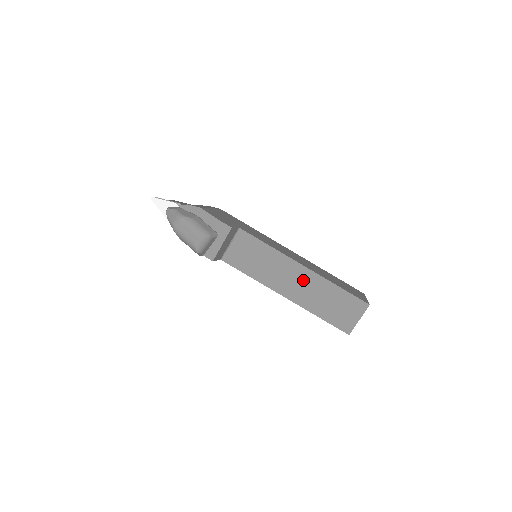
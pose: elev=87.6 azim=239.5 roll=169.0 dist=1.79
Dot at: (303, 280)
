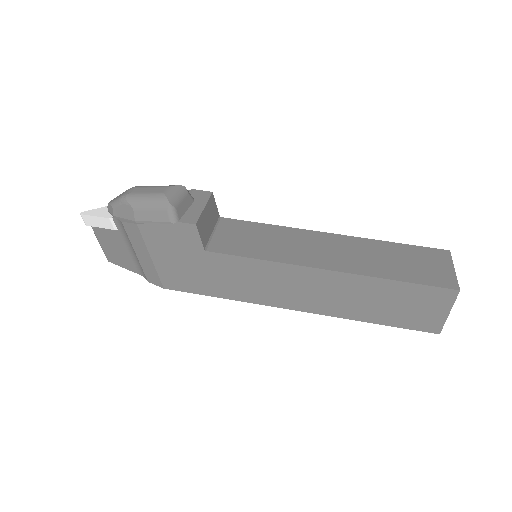
Dot at: (340, 246)
